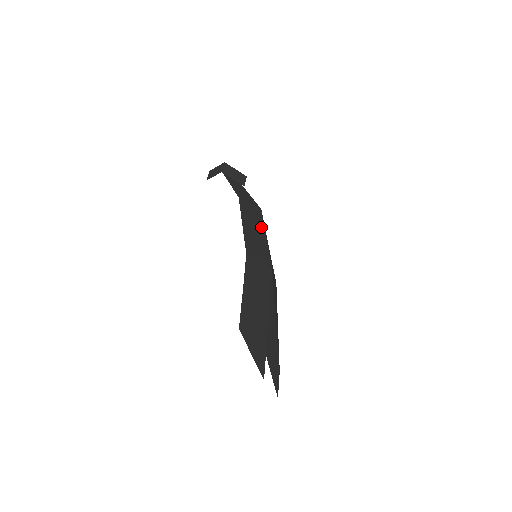
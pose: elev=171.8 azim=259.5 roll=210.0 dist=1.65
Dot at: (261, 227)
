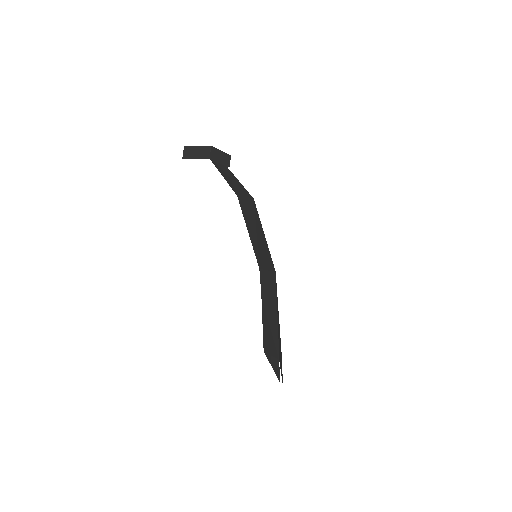
Dot at: (259, 224)
